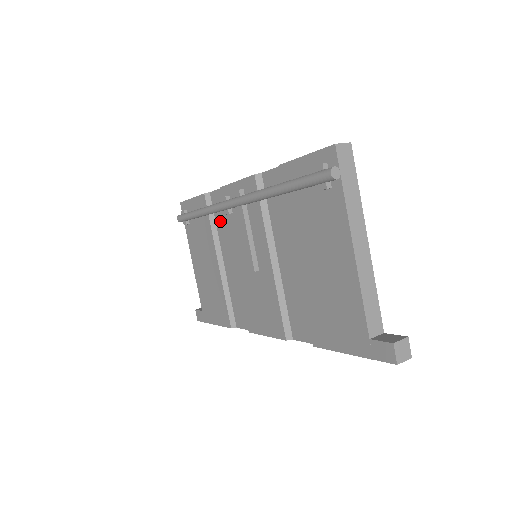
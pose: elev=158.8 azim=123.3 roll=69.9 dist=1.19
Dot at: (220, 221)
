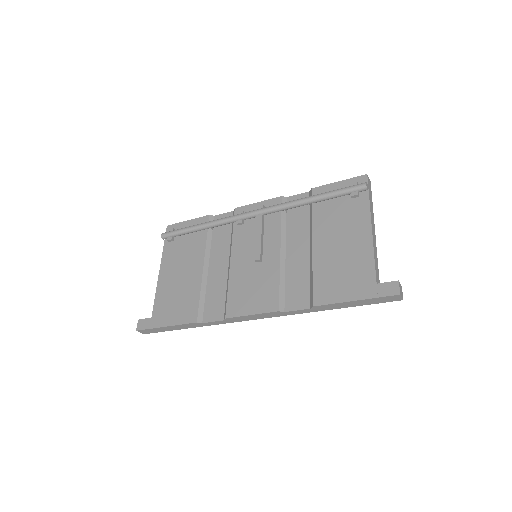
Dot at: (219, 235)
